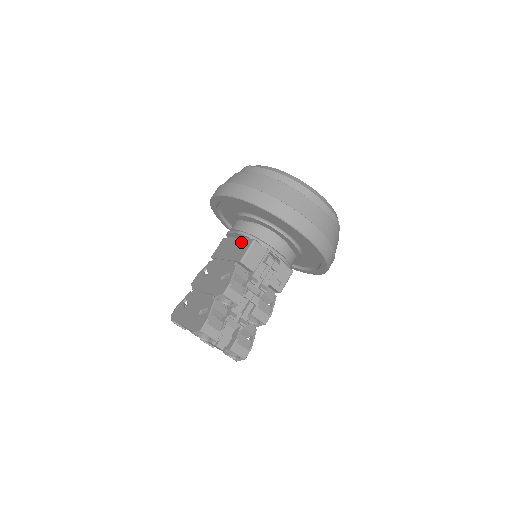
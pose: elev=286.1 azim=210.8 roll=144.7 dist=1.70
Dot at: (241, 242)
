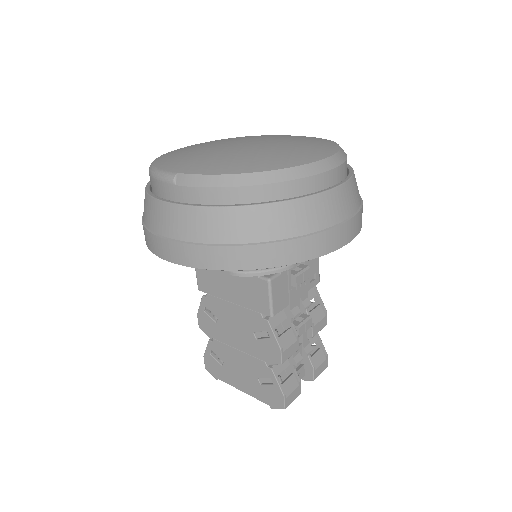
Dot at: (243, 279)
